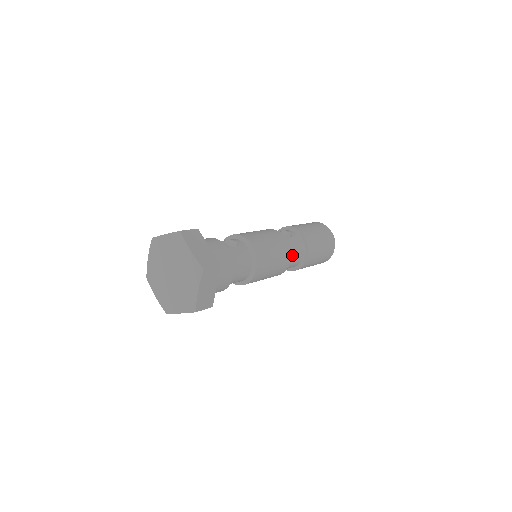
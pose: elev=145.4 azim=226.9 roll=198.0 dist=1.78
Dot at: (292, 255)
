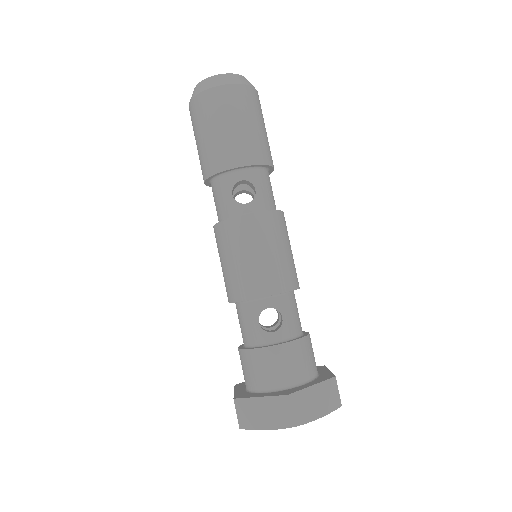
Dot at: (274, 201)
